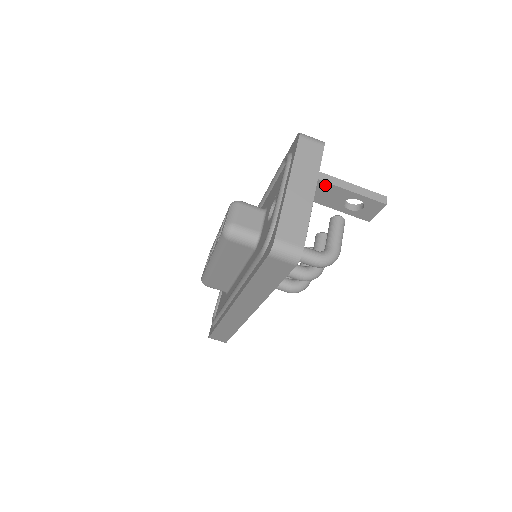
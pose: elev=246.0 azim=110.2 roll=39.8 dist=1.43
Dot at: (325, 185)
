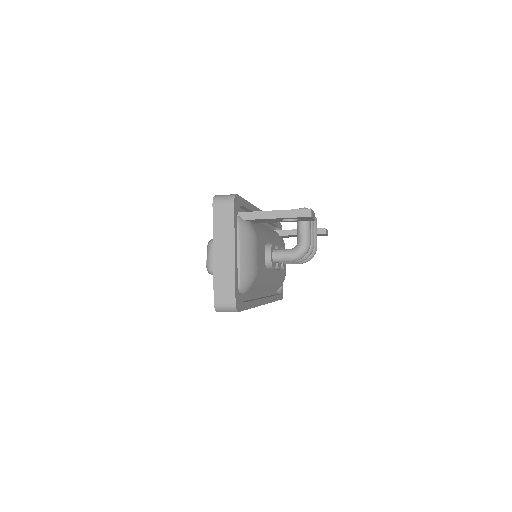
Dot at: (256, 220)
